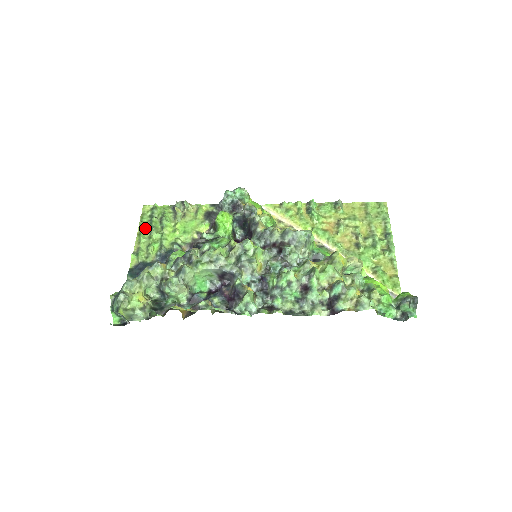
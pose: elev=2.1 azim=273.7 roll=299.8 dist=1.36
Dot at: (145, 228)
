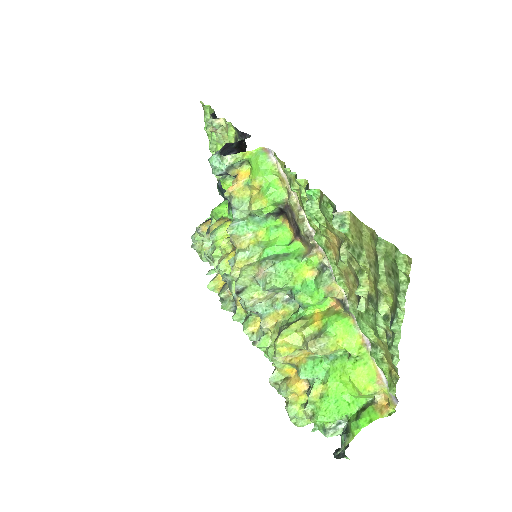
Dot at: occluded
